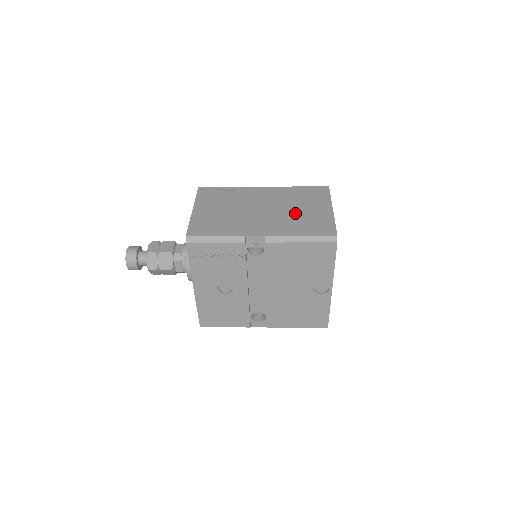
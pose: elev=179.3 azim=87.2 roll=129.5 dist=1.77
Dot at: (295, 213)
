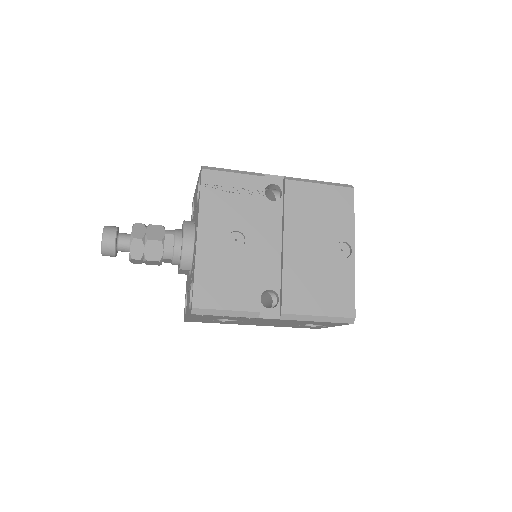
Dot at: occluded
